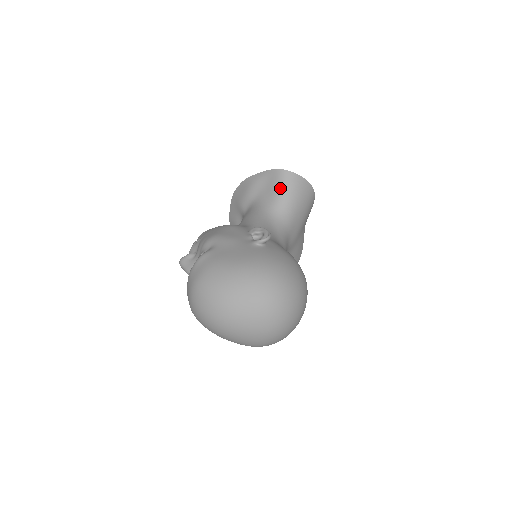
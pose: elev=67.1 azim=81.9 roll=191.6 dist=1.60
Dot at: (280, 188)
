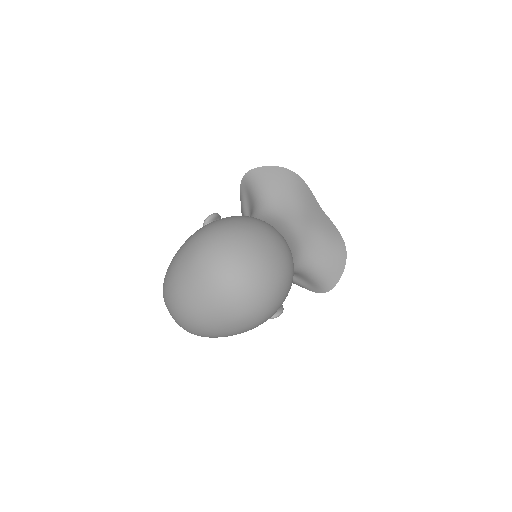
Dot at: (252, 190)
